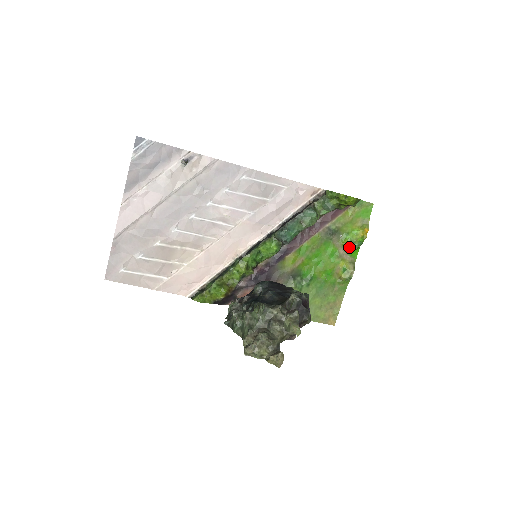
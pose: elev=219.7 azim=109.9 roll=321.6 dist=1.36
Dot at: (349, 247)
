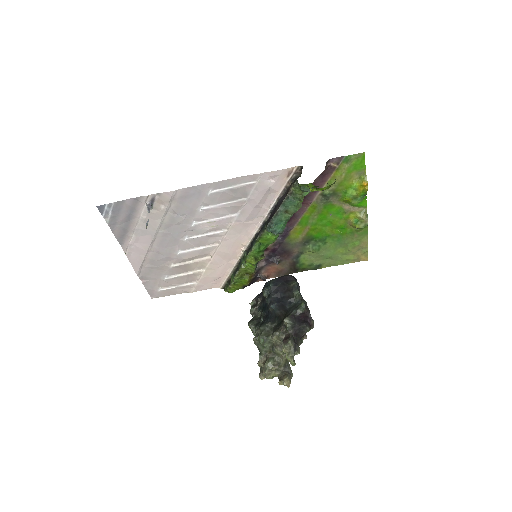
Dot at: (352, 203)
